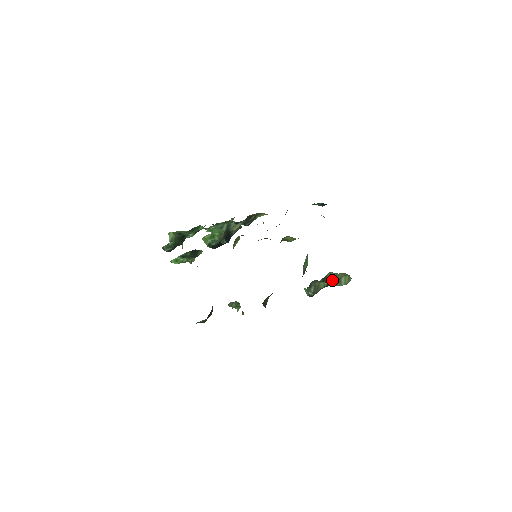
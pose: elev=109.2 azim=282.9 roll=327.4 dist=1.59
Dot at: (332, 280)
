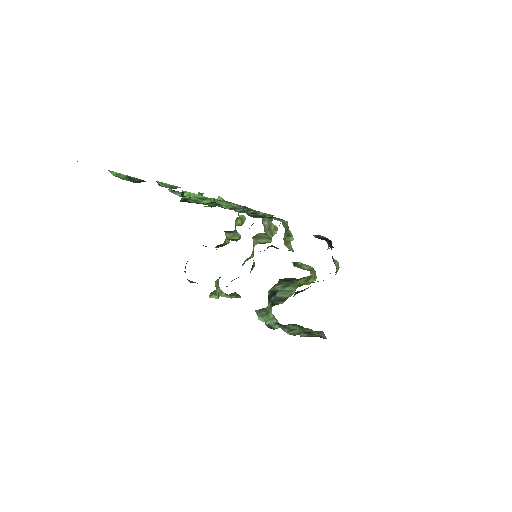
Dot at: occluded
